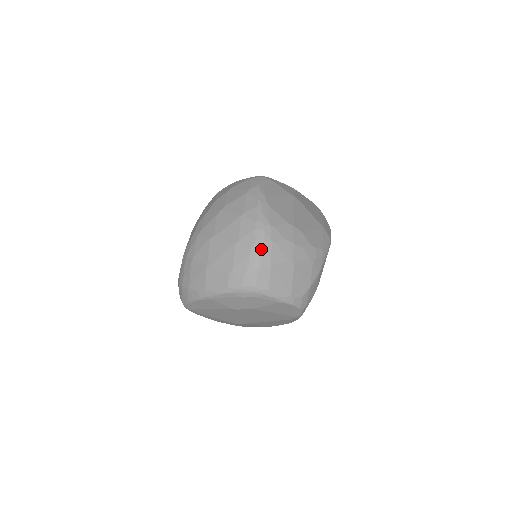
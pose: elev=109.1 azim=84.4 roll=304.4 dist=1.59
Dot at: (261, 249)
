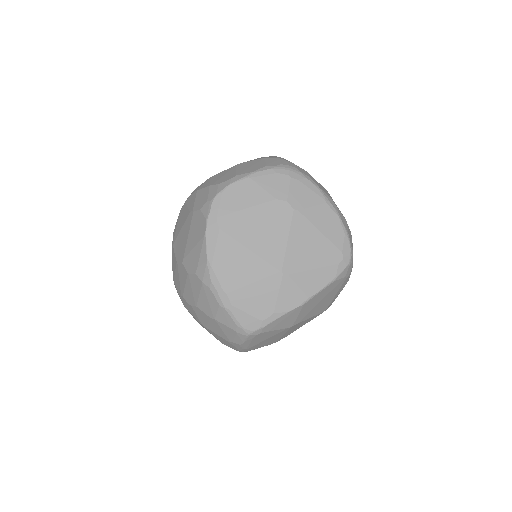
Dot at: occluded
